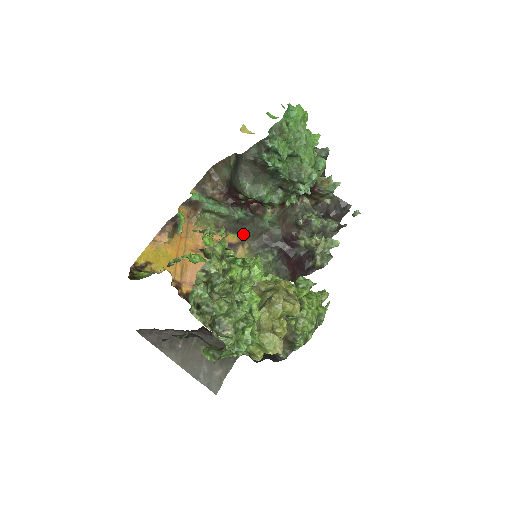
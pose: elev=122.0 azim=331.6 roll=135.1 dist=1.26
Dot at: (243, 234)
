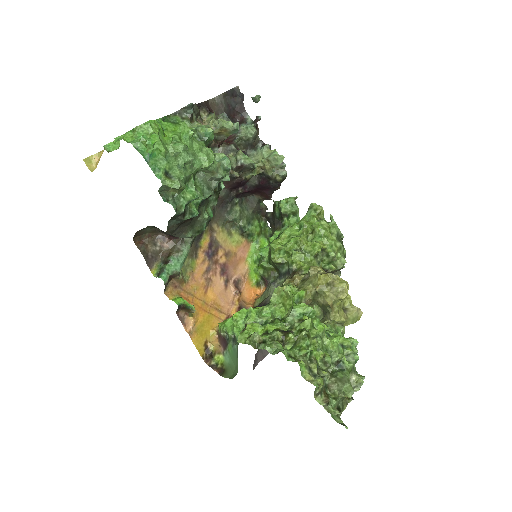
Dot at: occluded
